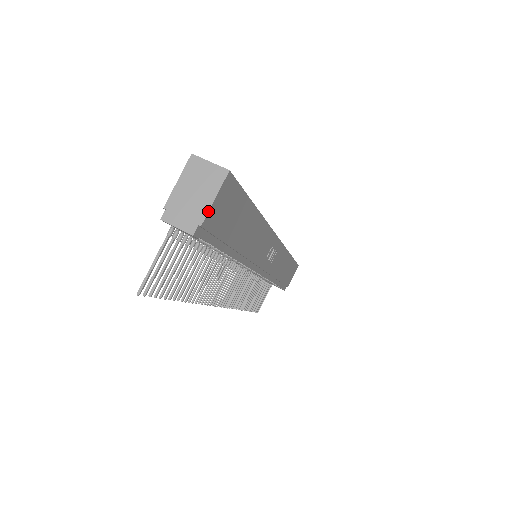
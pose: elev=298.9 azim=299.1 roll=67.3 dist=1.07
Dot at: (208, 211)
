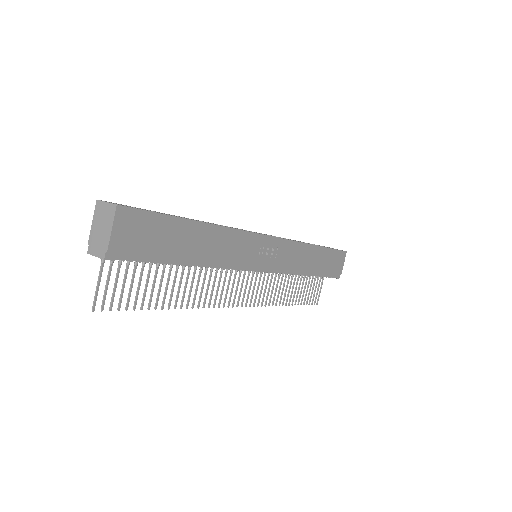
Dot at: (109, 239)
